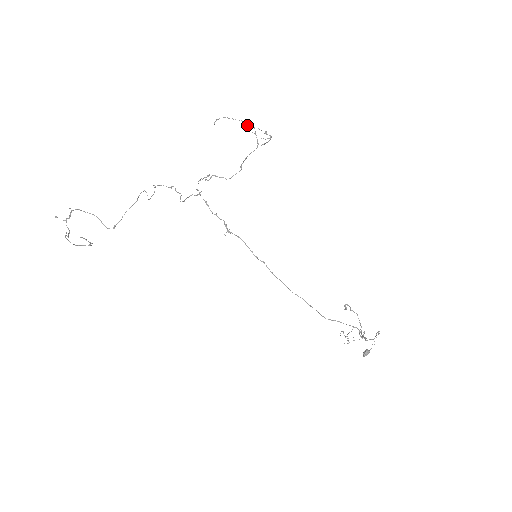
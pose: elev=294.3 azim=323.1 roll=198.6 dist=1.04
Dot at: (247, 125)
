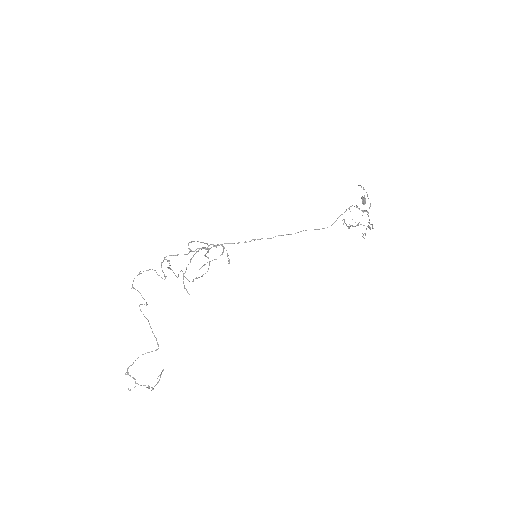
Dot at: (204, 265)
